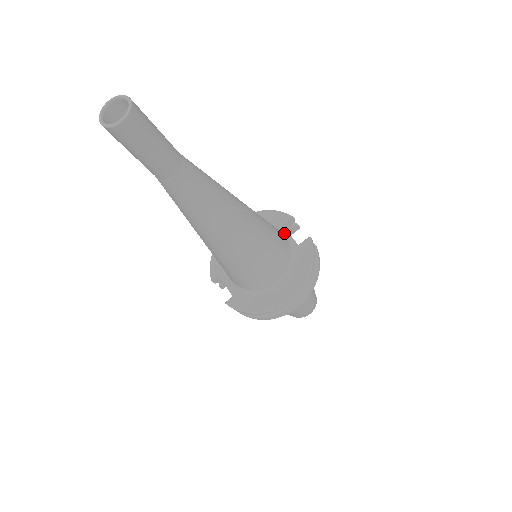
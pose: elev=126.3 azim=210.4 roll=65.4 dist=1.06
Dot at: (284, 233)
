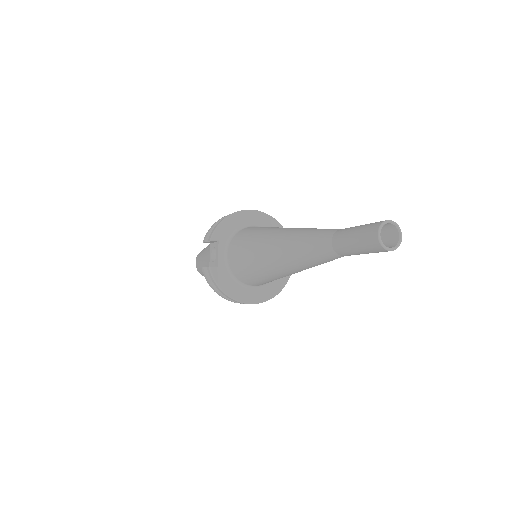
Dot at: occluded
